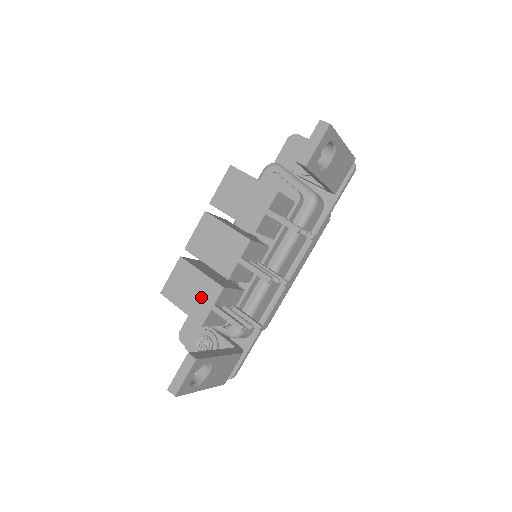
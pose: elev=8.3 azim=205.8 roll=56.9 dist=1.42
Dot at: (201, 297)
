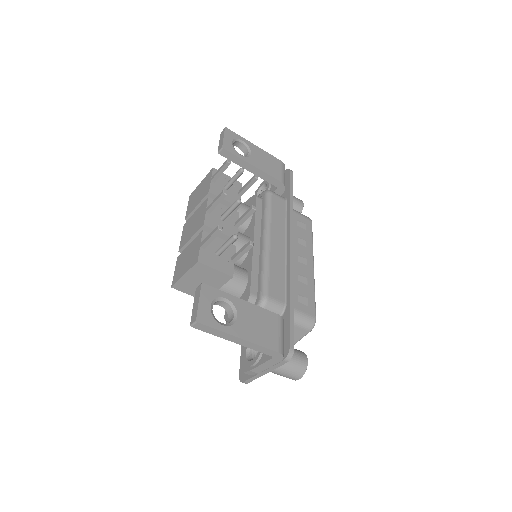
Dot at: (193, 252)
